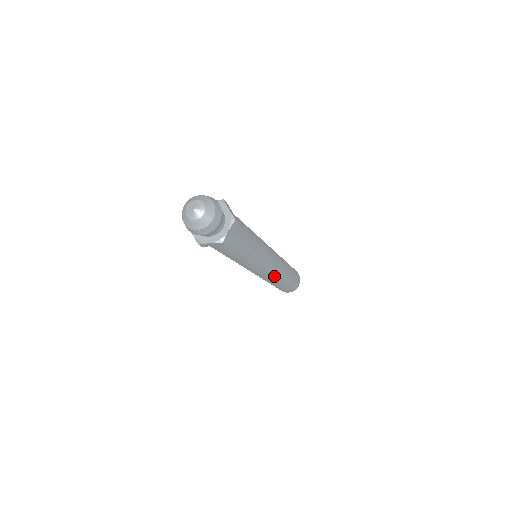
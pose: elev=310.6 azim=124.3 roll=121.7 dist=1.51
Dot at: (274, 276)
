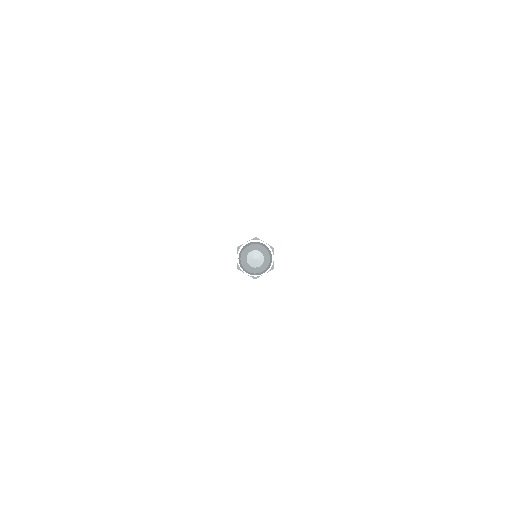
Dot at: occluded
